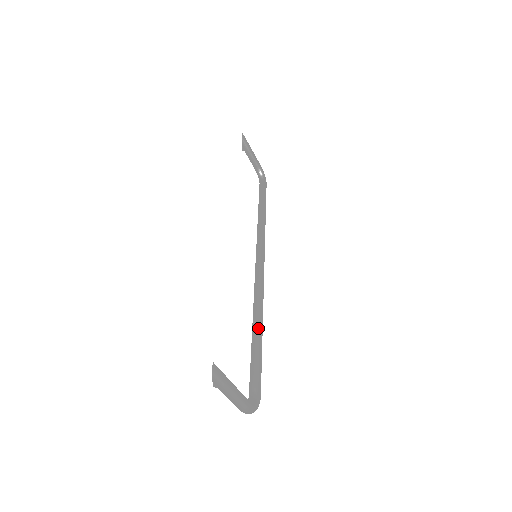
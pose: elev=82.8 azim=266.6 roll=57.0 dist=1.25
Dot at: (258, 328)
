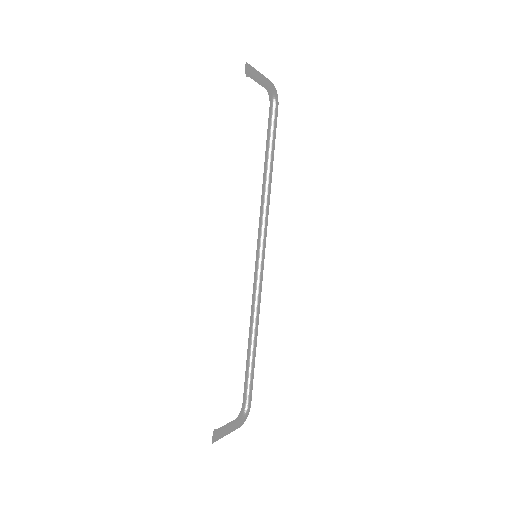
Dot at: (253, 345)
